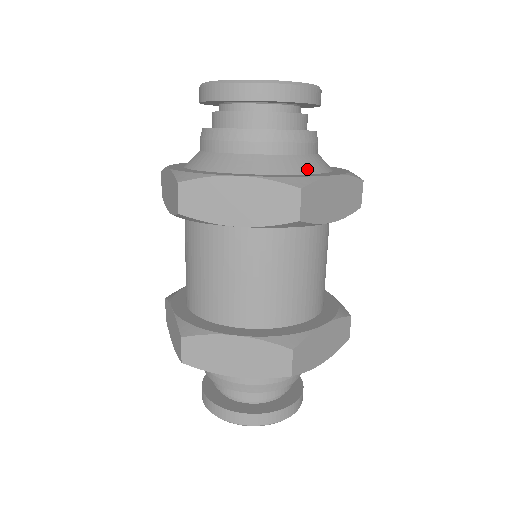
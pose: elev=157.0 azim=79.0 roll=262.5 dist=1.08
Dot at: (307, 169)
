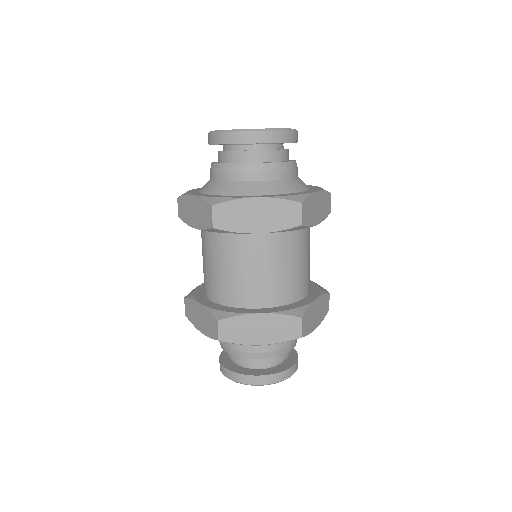
Dot at: (297, 189)
